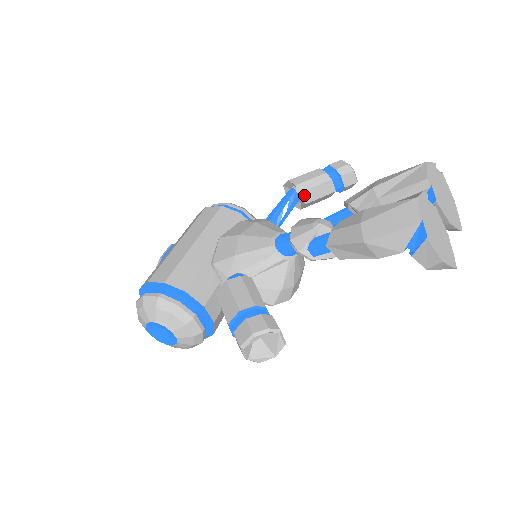
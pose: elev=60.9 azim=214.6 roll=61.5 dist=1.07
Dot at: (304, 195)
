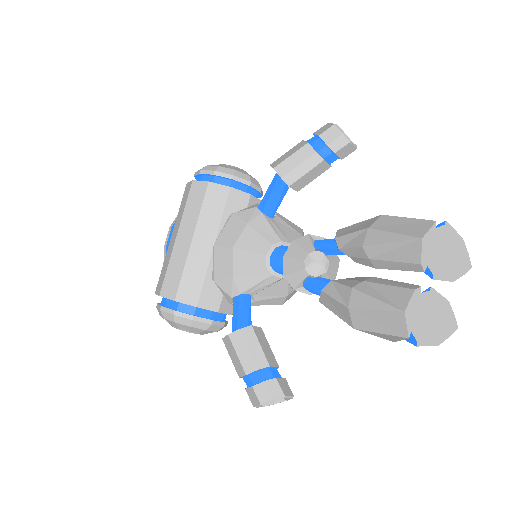
Dot at: (294, 186)
